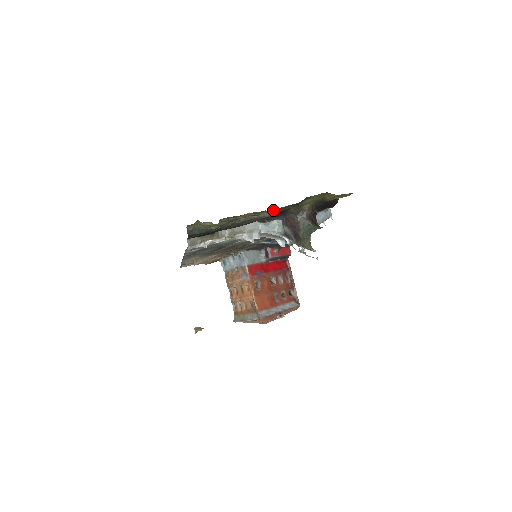
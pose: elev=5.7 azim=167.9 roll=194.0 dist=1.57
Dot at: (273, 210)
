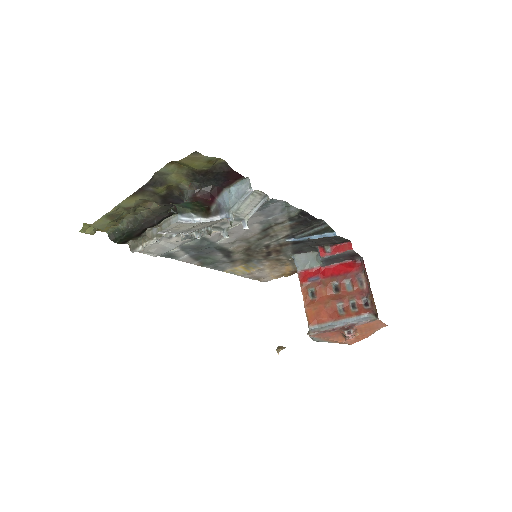
Dot at: (138, 197)
